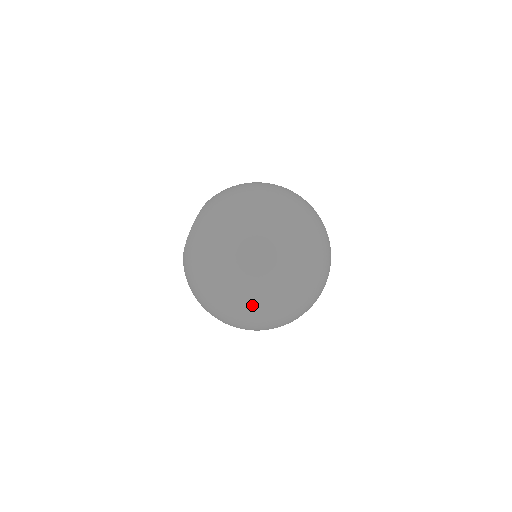
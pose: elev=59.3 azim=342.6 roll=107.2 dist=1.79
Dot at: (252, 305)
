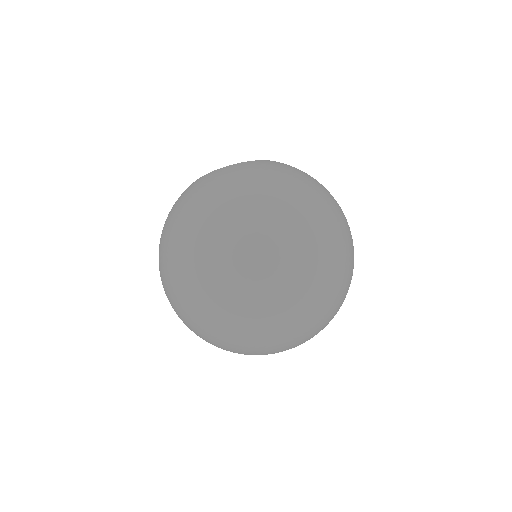
Dot at: (179, 300)
